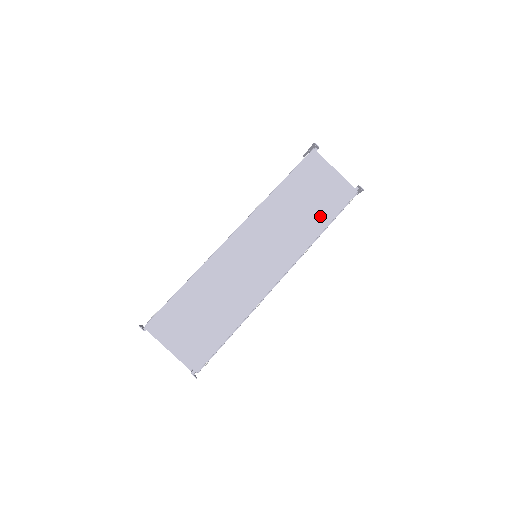
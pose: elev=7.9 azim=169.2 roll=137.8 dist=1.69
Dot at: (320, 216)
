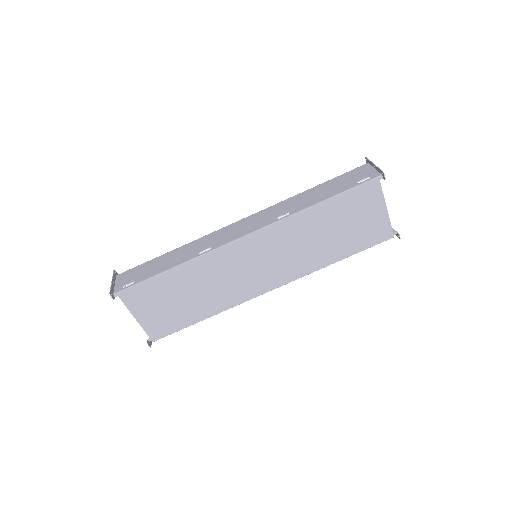
Dot at: (341, 248)
